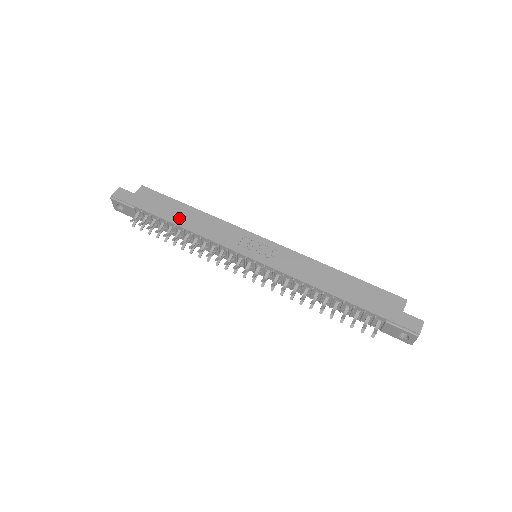
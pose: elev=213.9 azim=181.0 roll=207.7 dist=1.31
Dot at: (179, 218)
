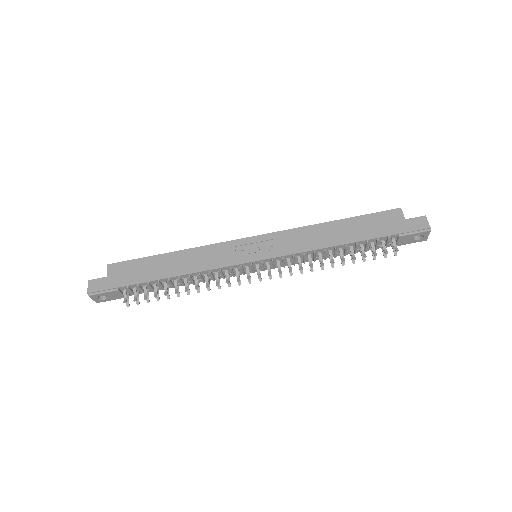
Dot at: (167, 270)
